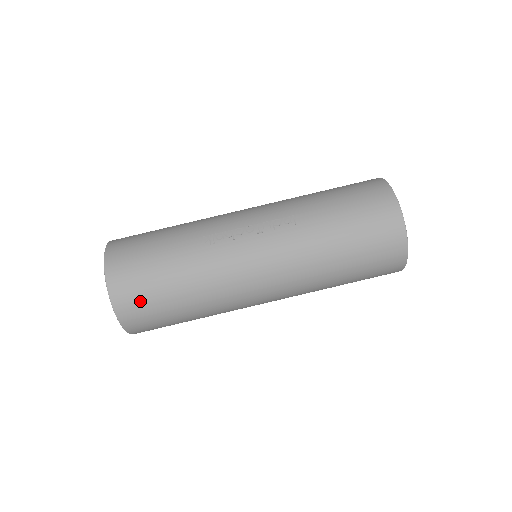
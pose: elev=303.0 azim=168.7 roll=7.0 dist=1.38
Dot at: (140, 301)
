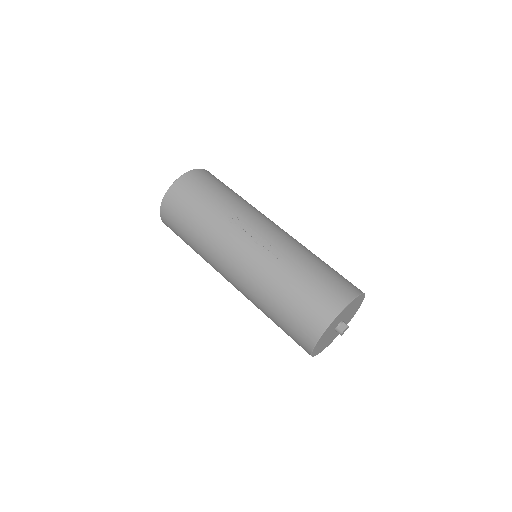
Dot at: (174, 211)
